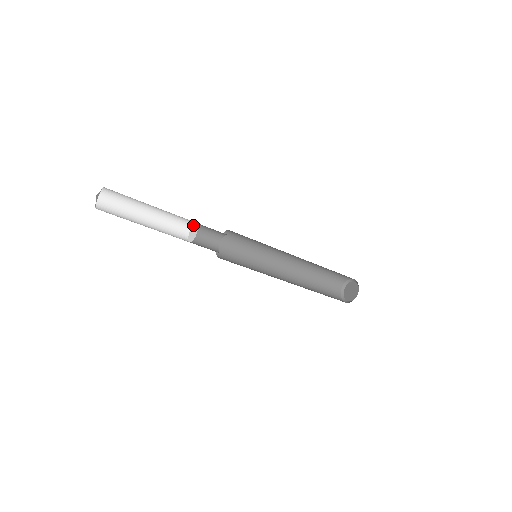
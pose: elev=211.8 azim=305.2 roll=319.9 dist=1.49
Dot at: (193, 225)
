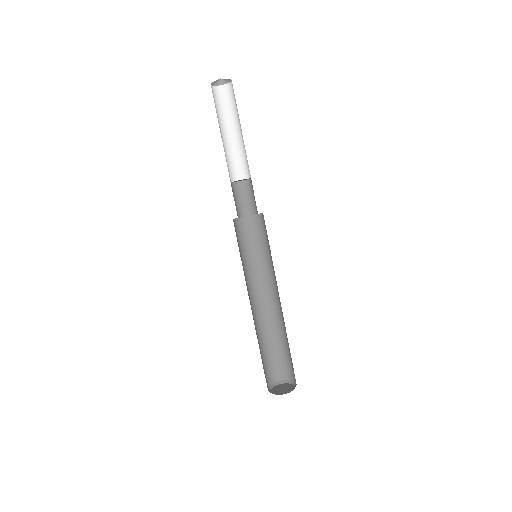
Dot at: (247, 179)
